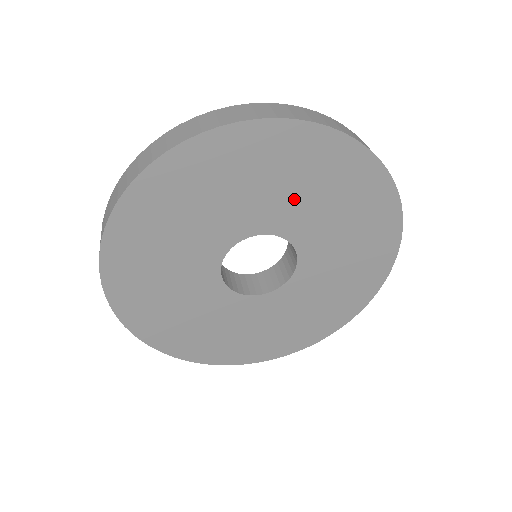
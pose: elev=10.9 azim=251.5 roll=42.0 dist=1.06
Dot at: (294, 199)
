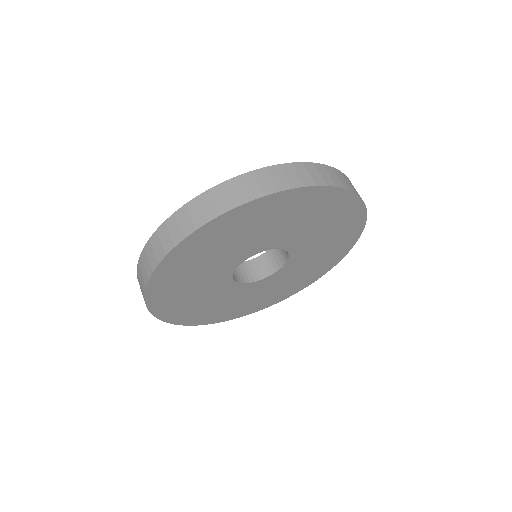
Dot at: (310, 231)
